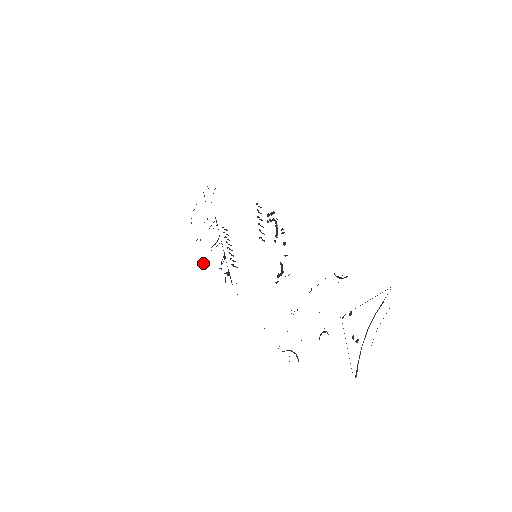
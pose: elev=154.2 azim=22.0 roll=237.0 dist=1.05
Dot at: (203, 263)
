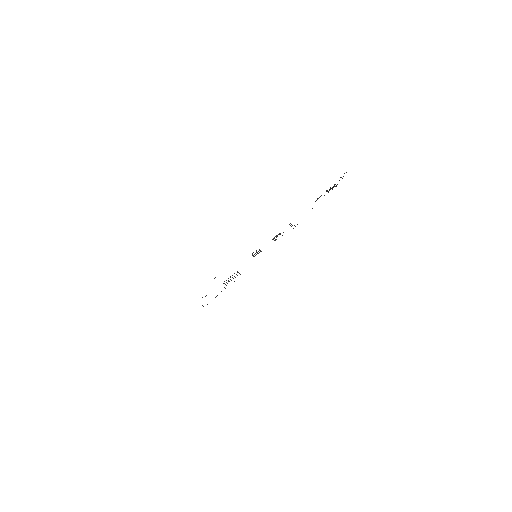
Dot at: occluded
